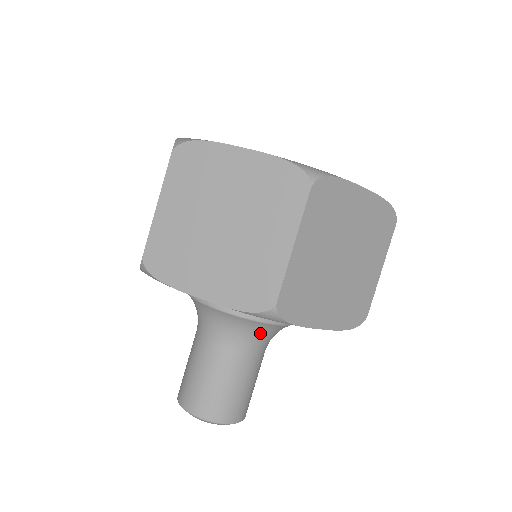
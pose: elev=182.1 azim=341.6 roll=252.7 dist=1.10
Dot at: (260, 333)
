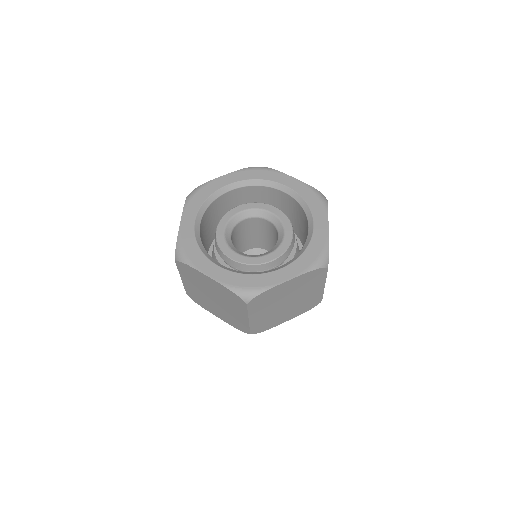
Dot at: occluded
